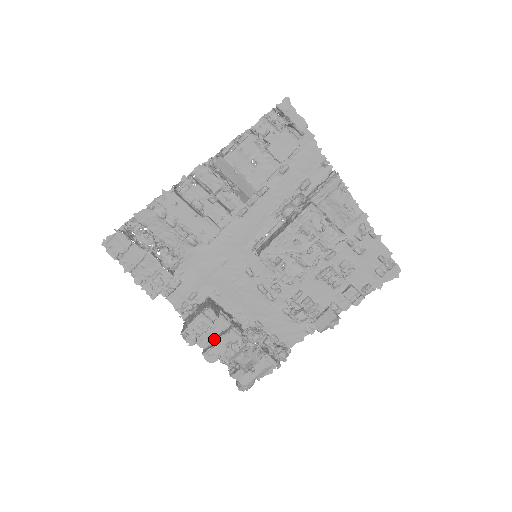
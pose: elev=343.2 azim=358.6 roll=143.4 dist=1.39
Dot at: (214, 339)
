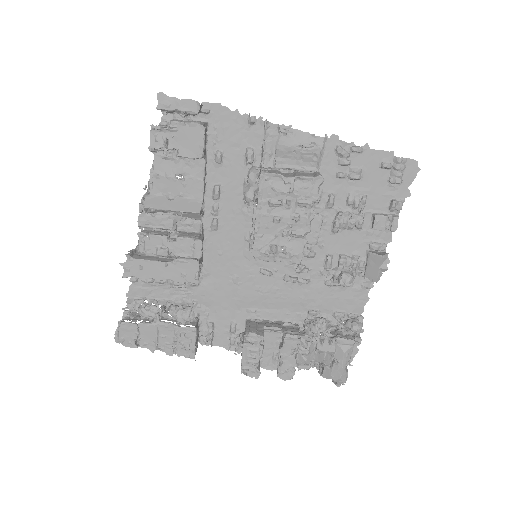
Dot at: (279, 355)
